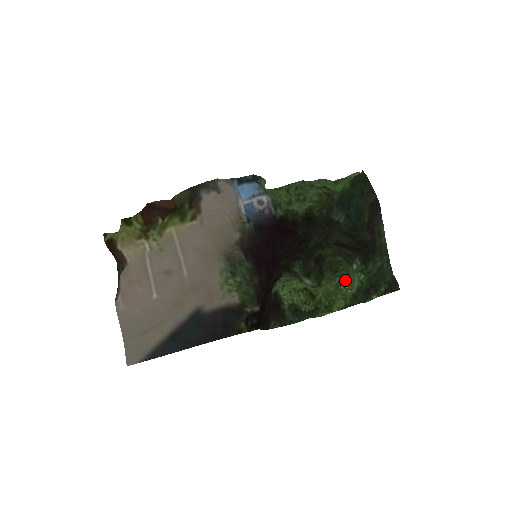
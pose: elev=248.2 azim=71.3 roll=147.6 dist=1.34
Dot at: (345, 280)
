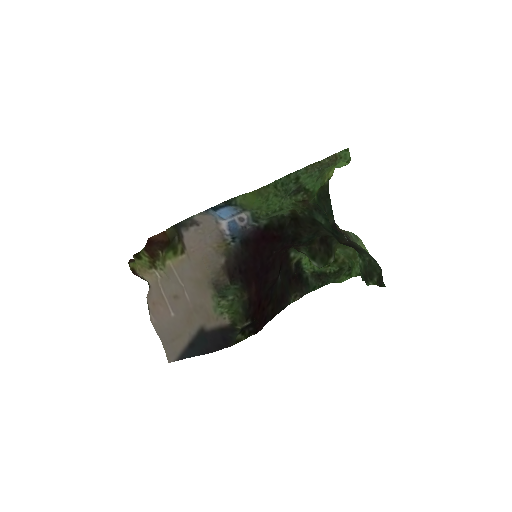
Dot at: occluded
